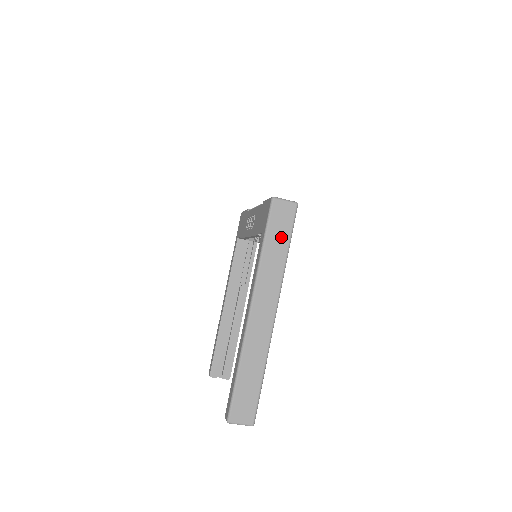
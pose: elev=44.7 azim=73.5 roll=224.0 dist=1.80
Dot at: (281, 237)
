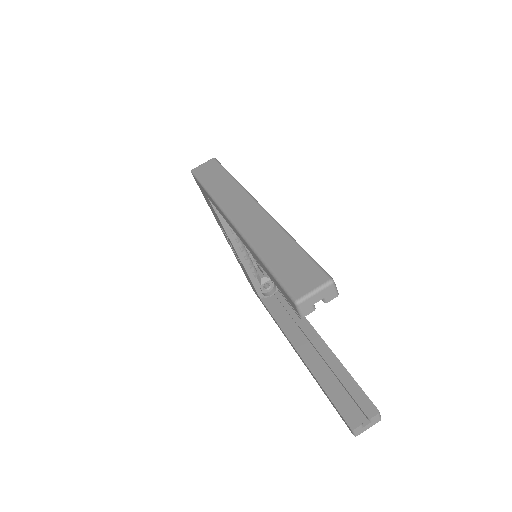
Dot at: (217, 176)
